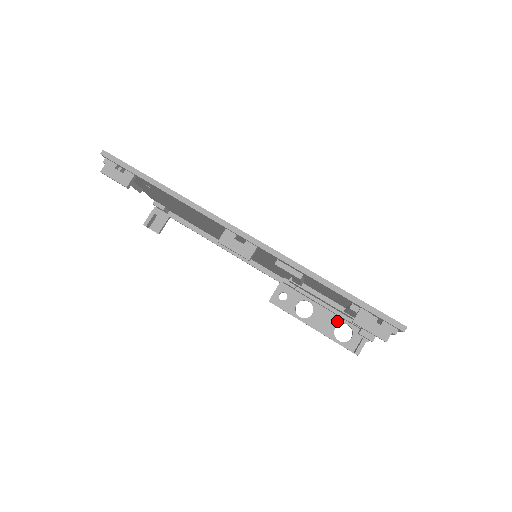
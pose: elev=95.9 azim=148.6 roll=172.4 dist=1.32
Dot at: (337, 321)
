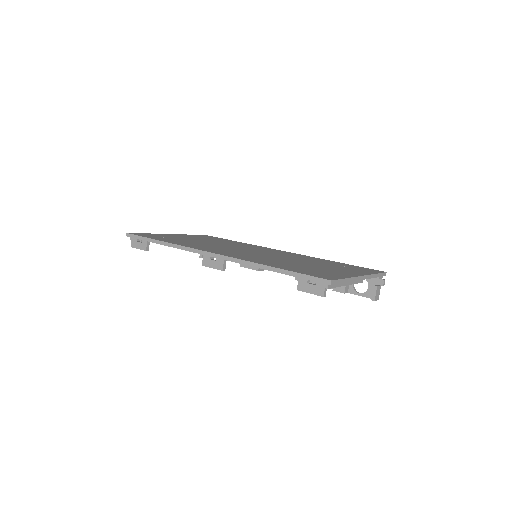
Dot at: occluded
